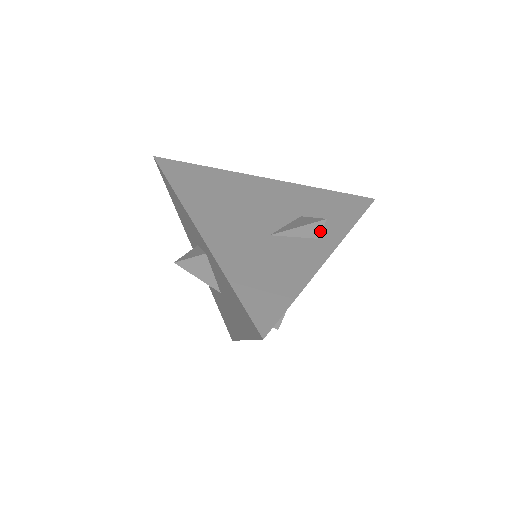
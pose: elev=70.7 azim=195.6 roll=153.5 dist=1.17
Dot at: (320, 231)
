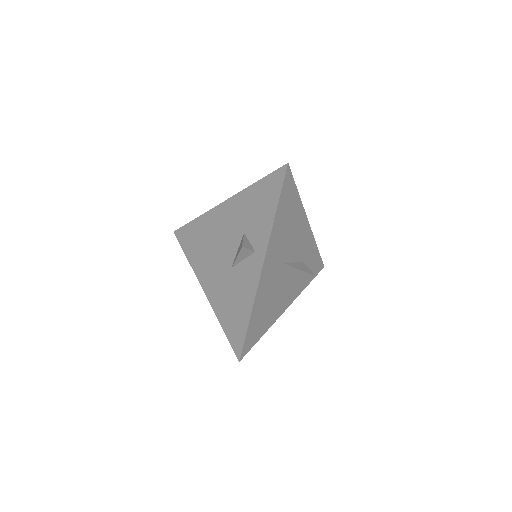
Dot at: (249, 250)
